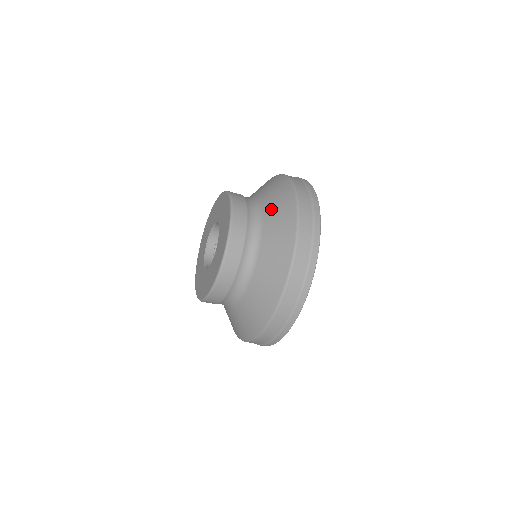
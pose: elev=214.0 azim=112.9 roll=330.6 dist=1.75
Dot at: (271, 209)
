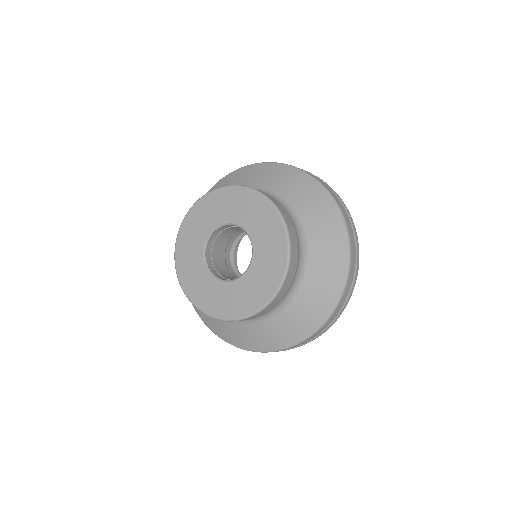
Dot at: (314, 223)
